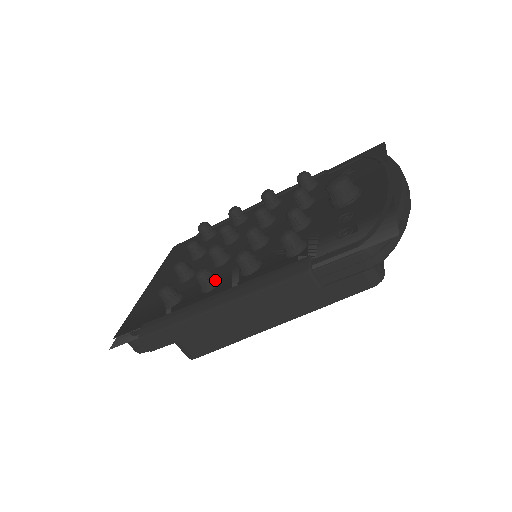
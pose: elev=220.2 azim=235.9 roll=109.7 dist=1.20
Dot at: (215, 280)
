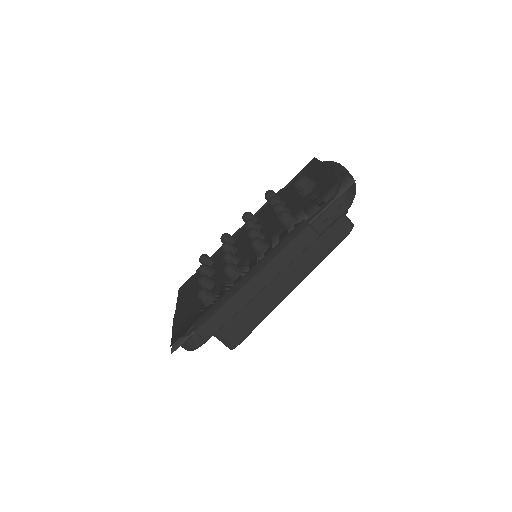
Dot at: (239, 269)
